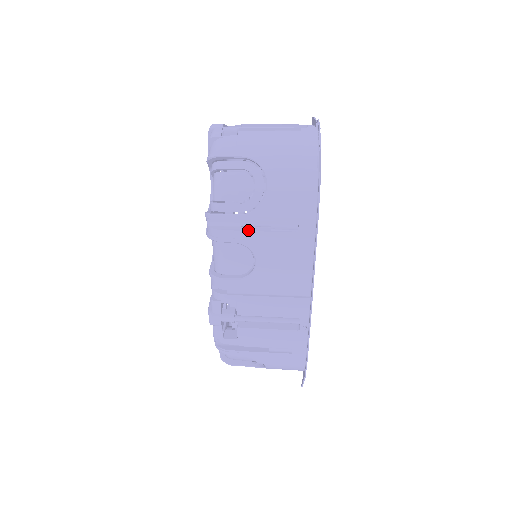
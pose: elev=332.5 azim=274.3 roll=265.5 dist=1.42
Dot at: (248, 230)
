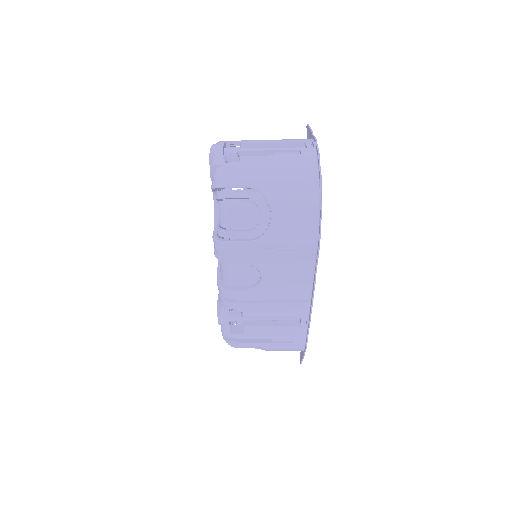
Dot at: (254, 253)
